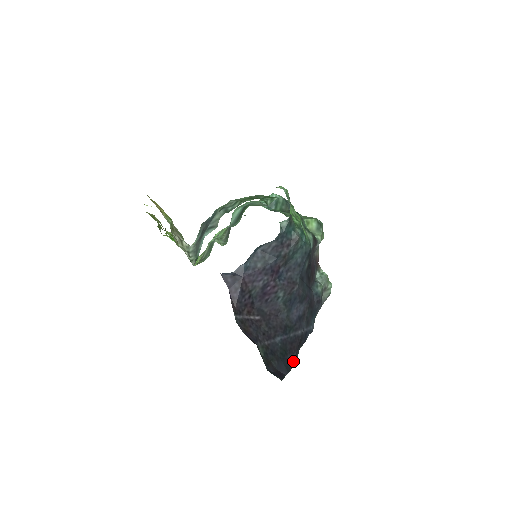
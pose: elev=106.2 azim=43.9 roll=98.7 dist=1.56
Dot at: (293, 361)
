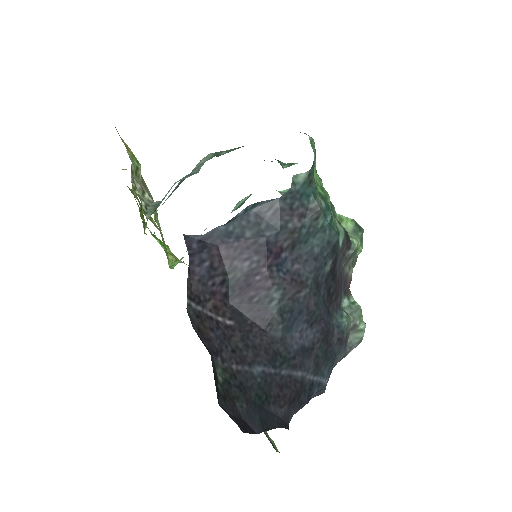
Dot at: (278, 419)
